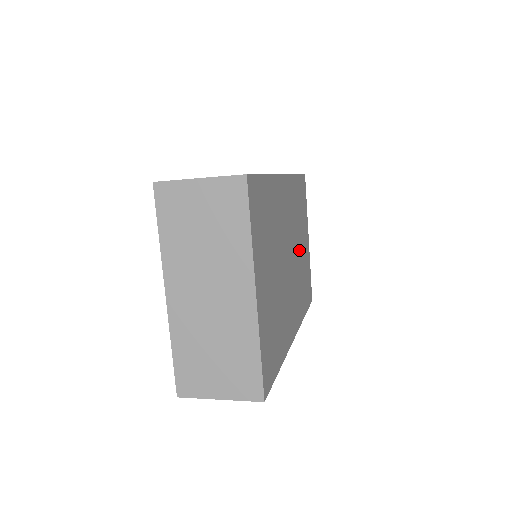
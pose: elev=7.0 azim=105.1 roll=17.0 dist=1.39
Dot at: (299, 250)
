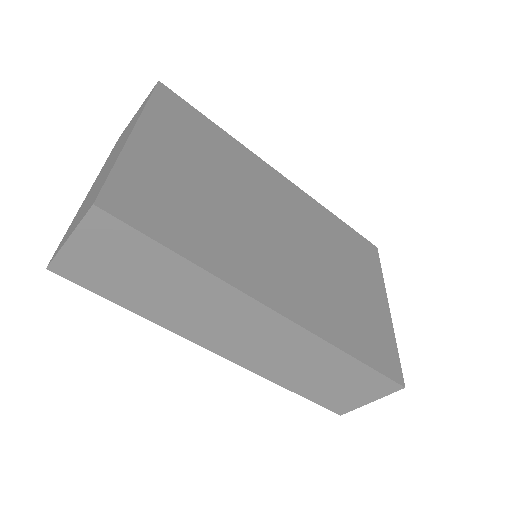
Dot at: (331, 270)
